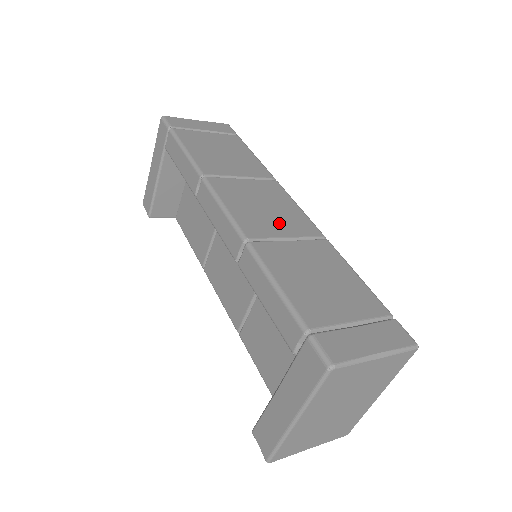
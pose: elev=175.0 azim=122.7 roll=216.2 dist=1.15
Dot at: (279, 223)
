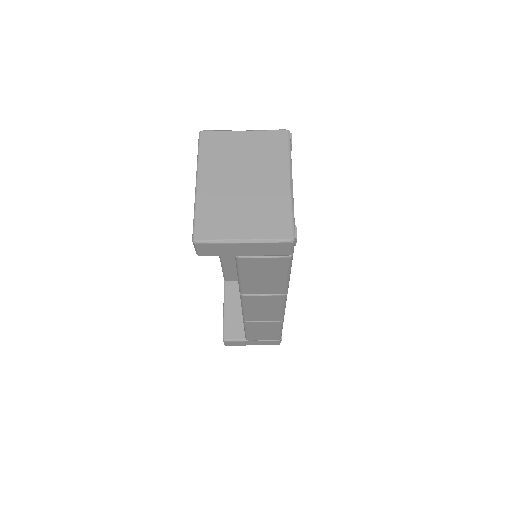
Dot at: occluded
